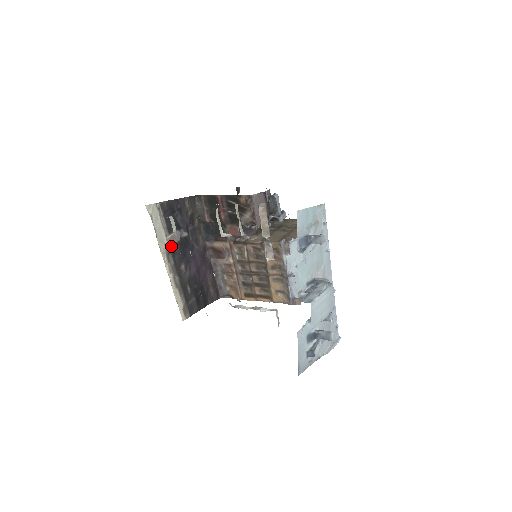
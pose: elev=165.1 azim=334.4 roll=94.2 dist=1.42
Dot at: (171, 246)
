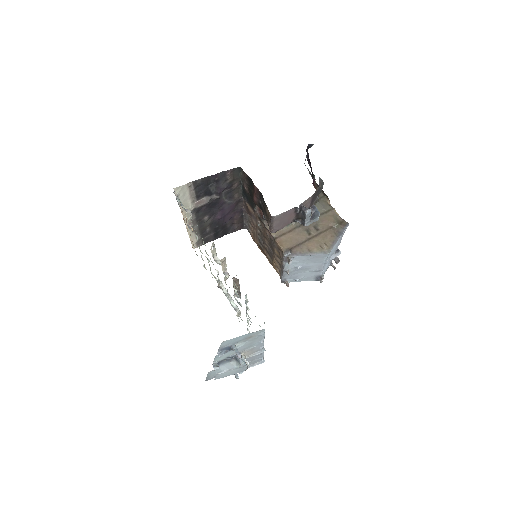
Dot at: (197, 207)
